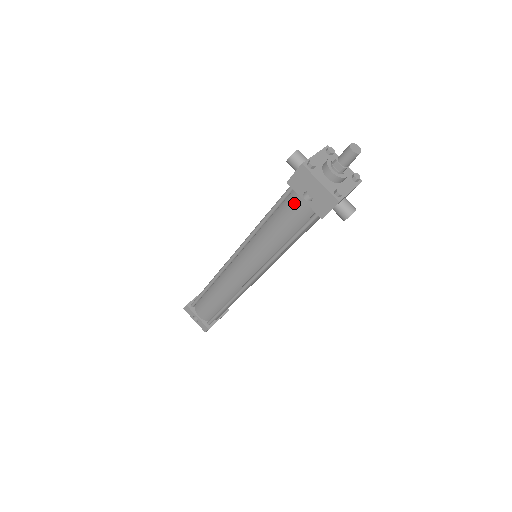
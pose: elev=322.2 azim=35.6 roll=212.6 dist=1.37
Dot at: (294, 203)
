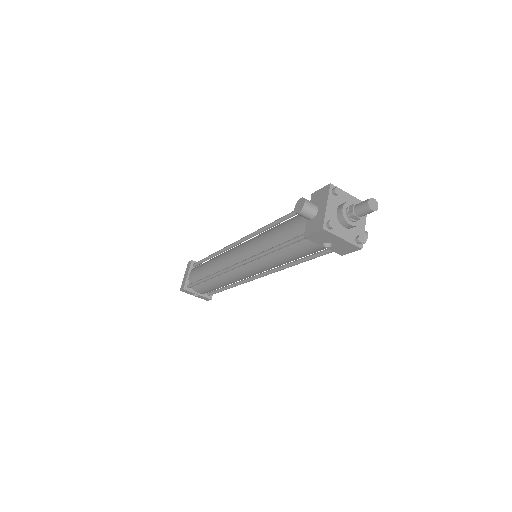
Dot at: (310, 245)
